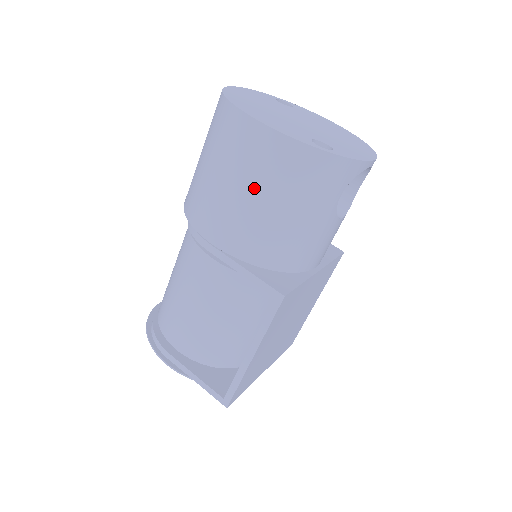
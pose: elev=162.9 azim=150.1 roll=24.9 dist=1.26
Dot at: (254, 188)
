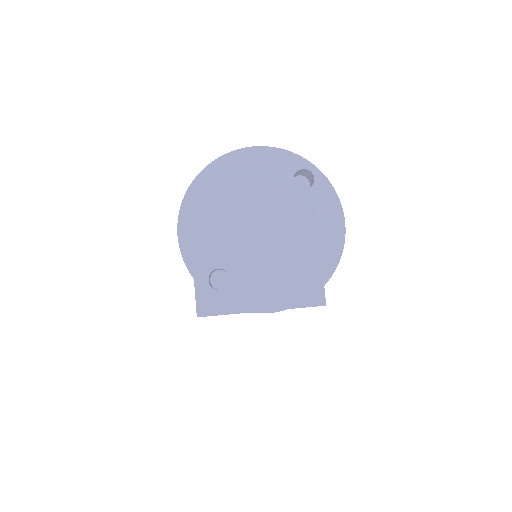
Dot at: occluded
